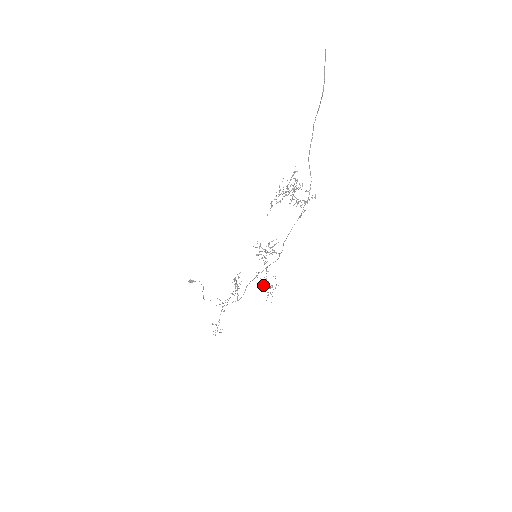
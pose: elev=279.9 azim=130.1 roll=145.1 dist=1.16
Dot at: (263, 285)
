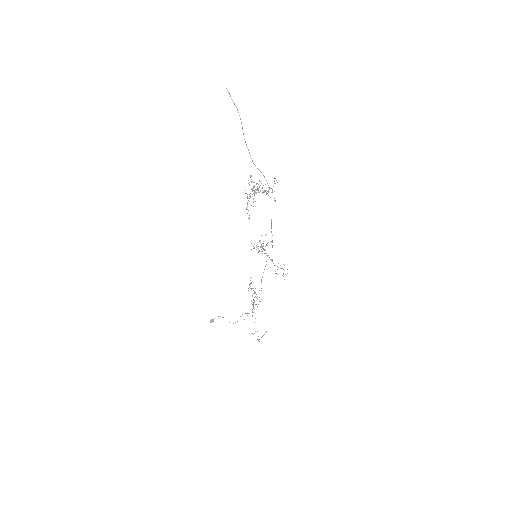
Dot at: (275, 271)
